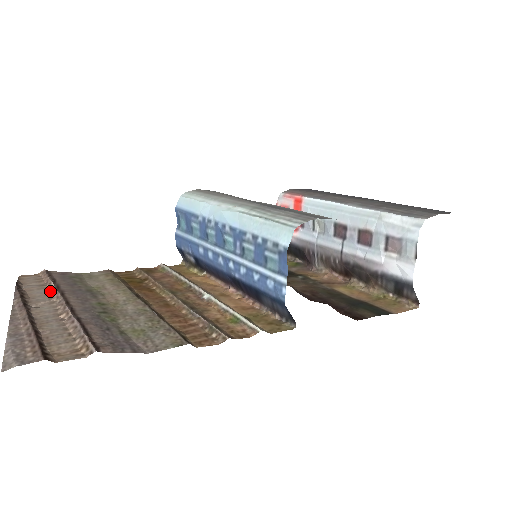
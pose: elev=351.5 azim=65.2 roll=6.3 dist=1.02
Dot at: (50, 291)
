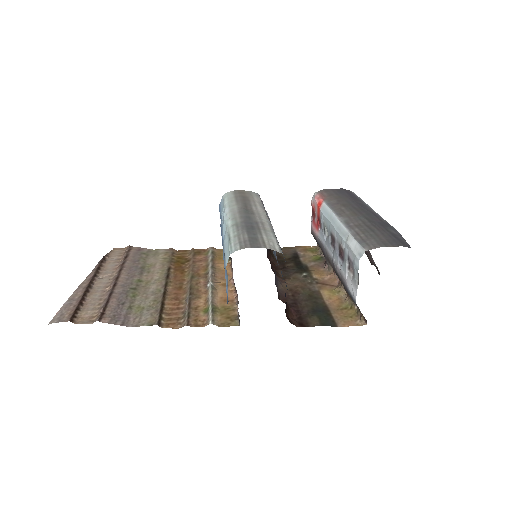
Dot at: (118, 266)
